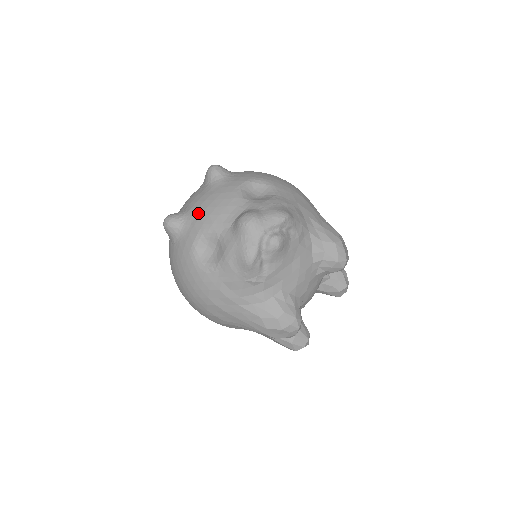
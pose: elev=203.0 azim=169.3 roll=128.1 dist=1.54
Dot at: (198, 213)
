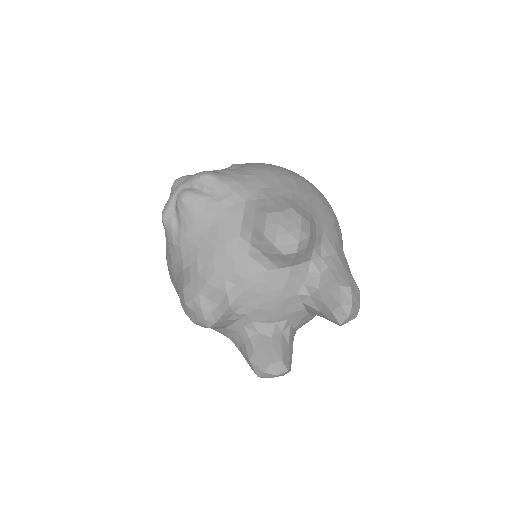
Dot at: occluded
